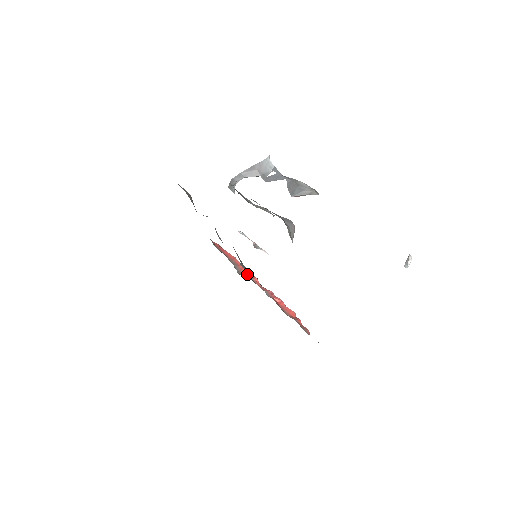
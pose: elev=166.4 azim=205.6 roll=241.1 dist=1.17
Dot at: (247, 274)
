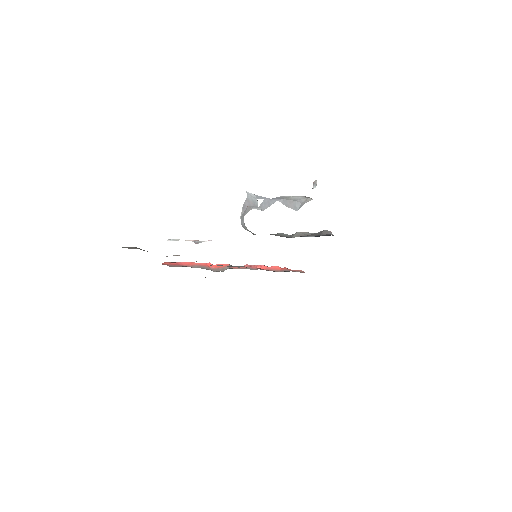
Dot at: (218, 267)
